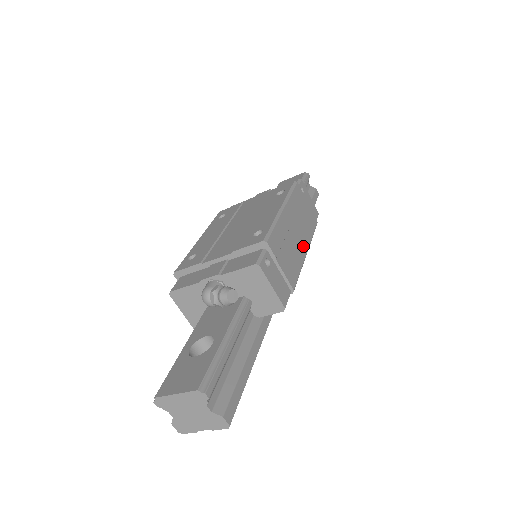
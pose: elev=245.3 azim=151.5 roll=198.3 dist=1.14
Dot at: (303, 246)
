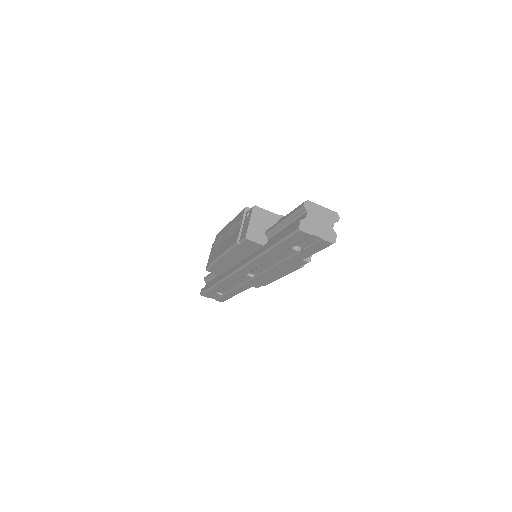
Dot at: occluded
